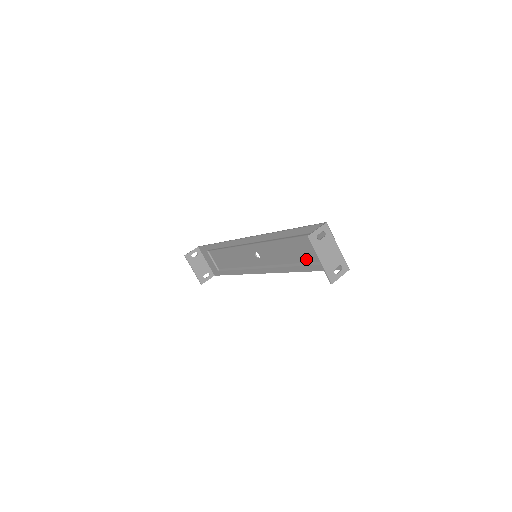
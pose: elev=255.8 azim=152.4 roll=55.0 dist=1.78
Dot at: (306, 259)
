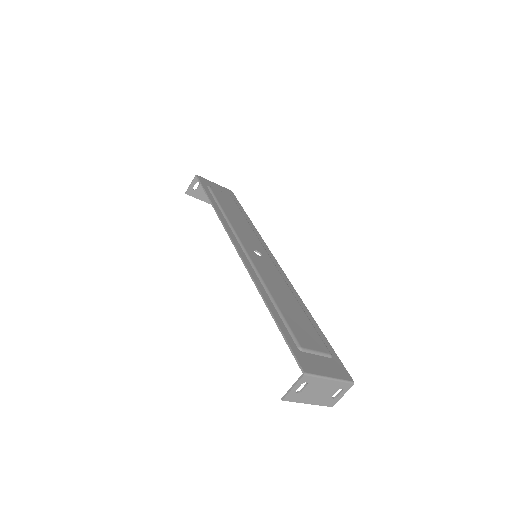
Dot at: (306, 323)
